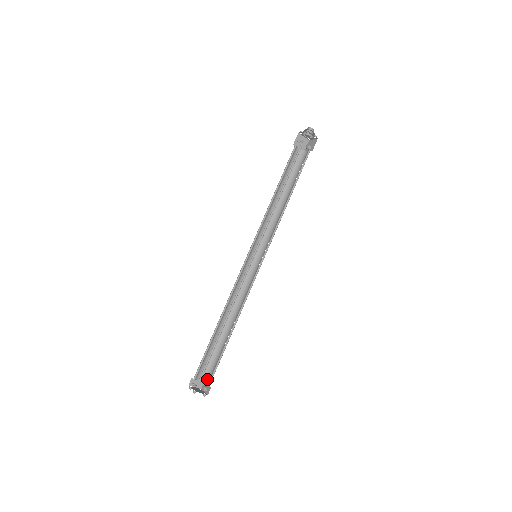
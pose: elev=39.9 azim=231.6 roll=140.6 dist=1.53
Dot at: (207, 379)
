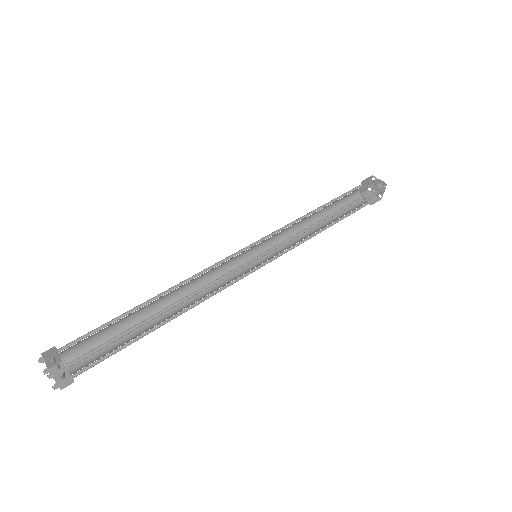
Dot at: occluded
